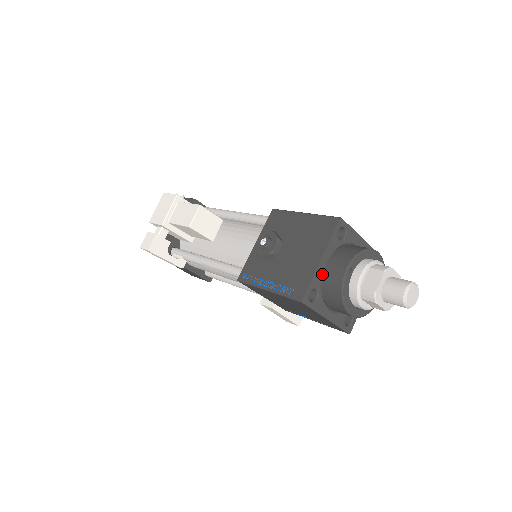
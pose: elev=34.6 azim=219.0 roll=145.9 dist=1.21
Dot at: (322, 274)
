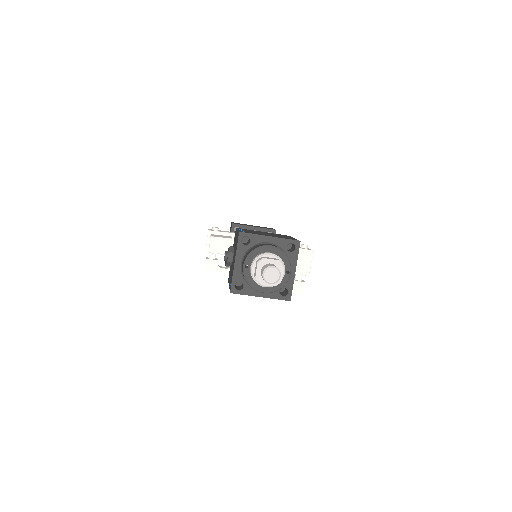
Dot at: (240, 271)
